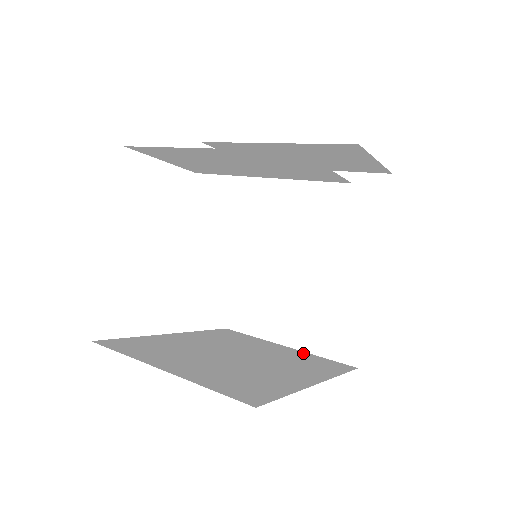
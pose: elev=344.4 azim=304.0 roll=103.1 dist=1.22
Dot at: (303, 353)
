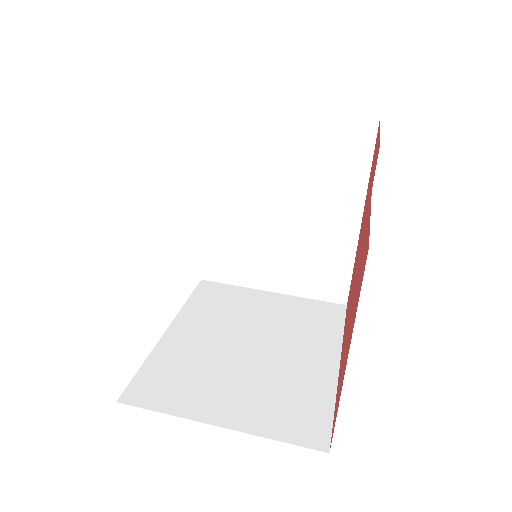
Dot at: (293, 300)
